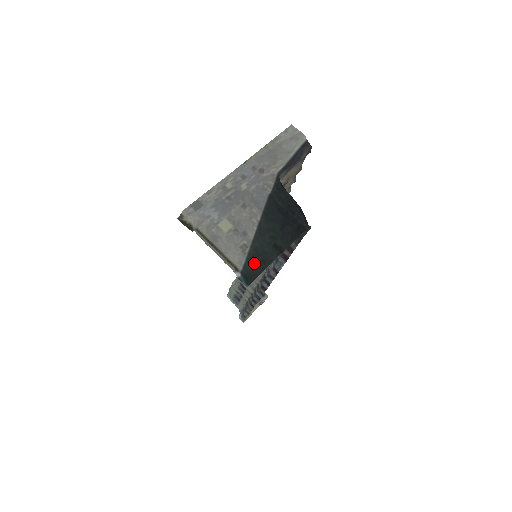
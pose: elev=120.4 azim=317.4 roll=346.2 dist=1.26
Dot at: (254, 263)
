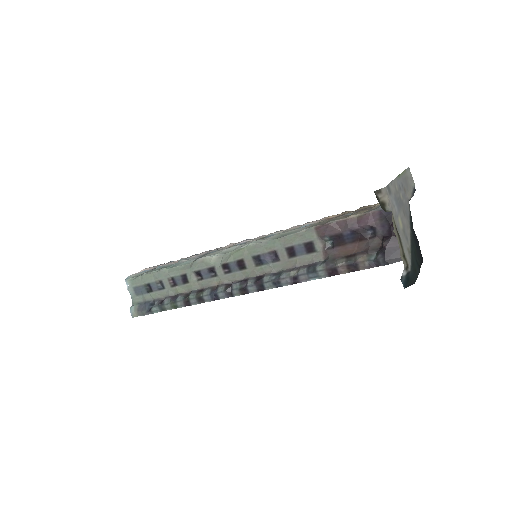
Dot at: (413, 269)
